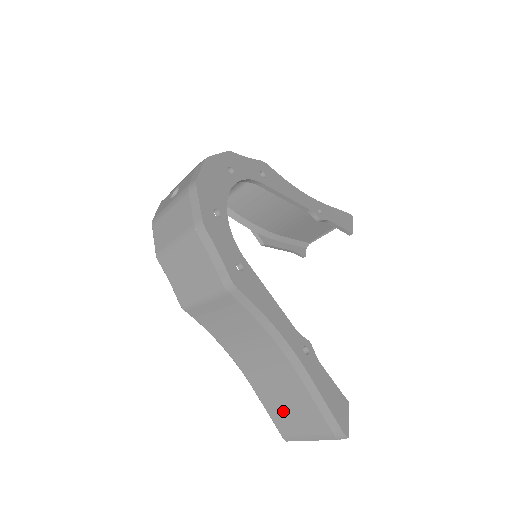
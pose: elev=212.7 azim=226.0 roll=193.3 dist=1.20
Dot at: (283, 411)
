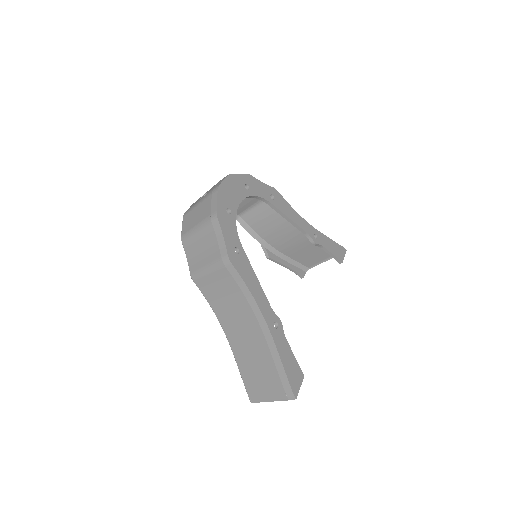
Dot at: (252, 374)
